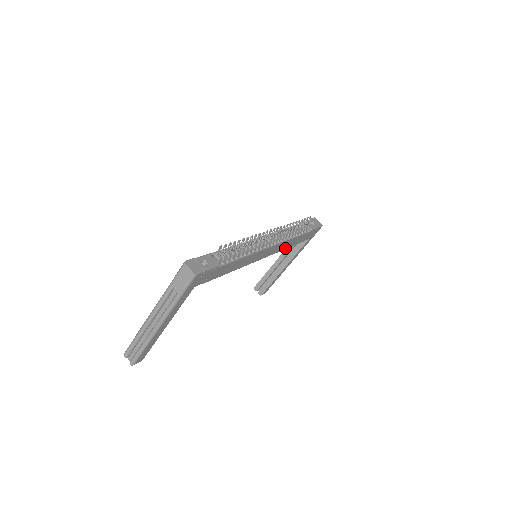
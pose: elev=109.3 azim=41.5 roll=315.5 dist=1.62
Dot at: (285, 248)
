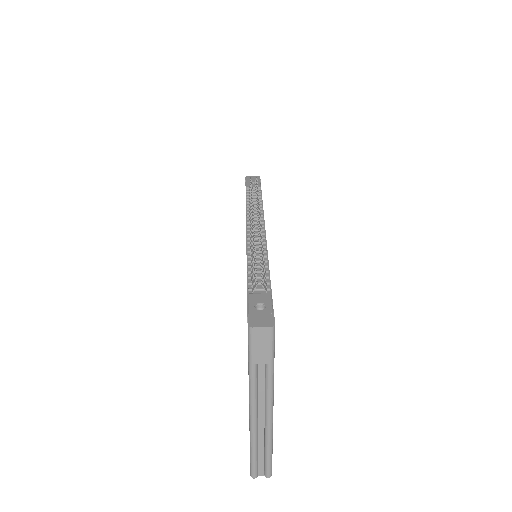
Dot at: occluded
